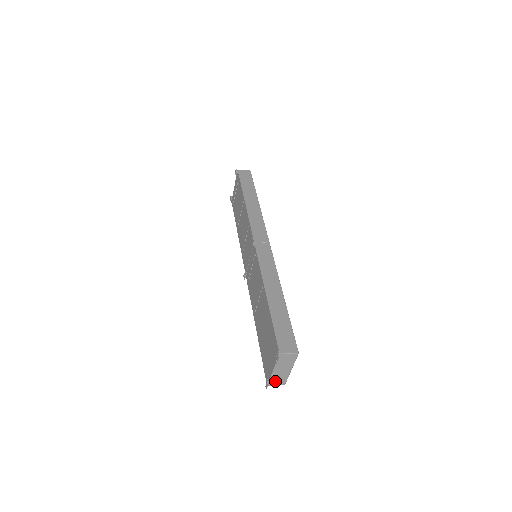
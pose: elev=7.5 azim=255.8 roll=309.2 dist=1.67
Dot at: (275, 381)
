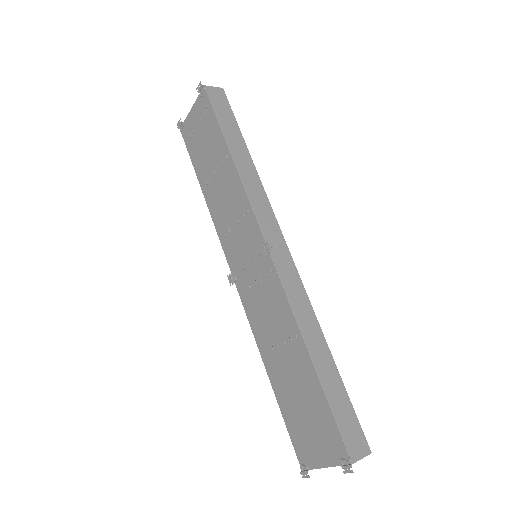
Dot at: occluded
